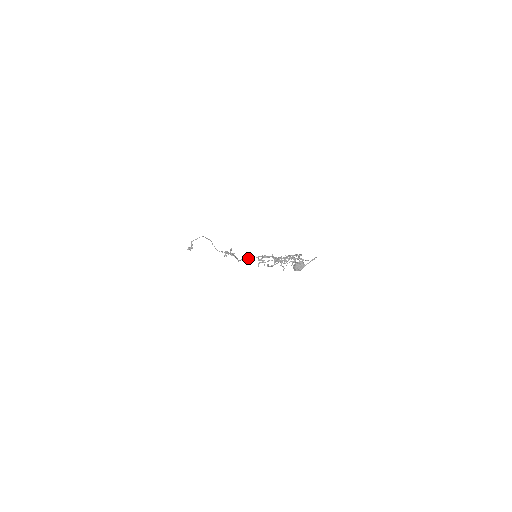
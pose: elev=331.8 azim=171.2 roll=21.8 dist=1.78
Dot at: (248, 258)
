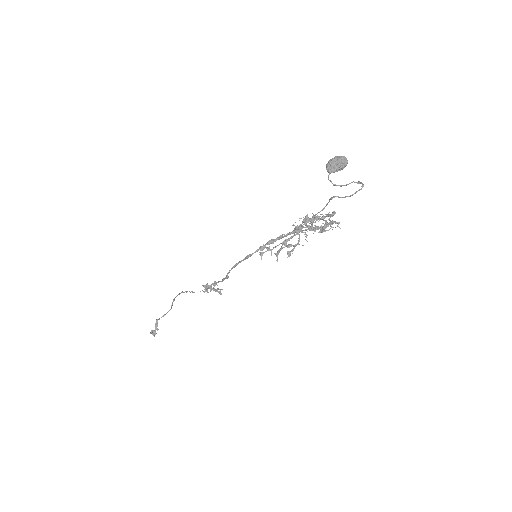
Dot at: occluded
